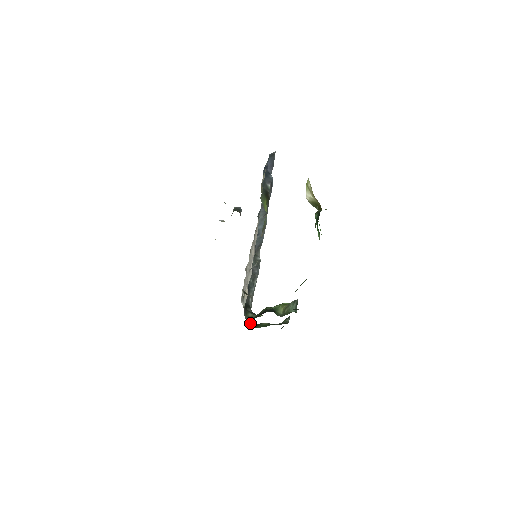
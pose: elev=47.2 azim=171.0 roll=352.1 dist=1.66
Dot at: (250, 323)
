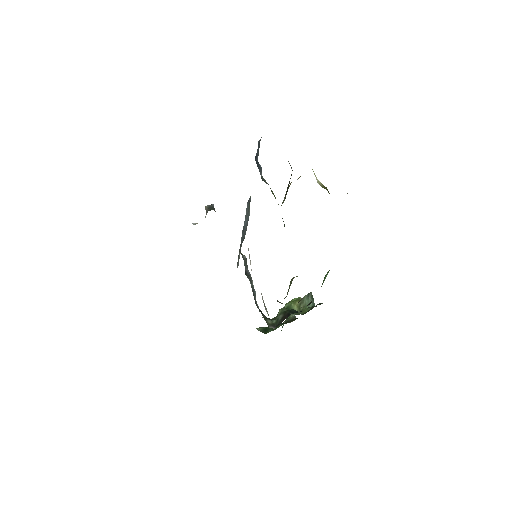
Dot at: (258, 329)
